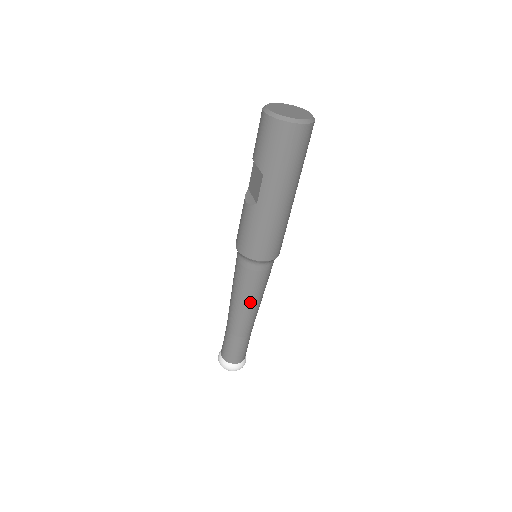
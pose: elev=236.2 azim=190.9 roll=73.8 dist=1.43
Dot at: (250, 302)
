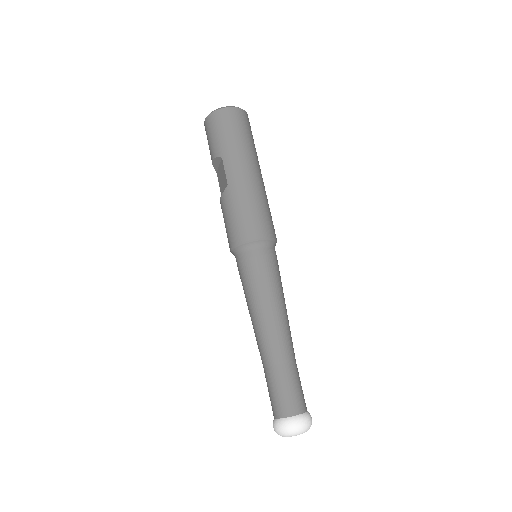
Dot at: (270, 302)
